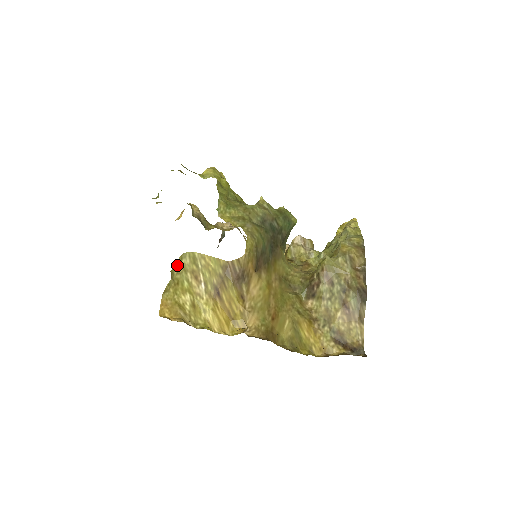
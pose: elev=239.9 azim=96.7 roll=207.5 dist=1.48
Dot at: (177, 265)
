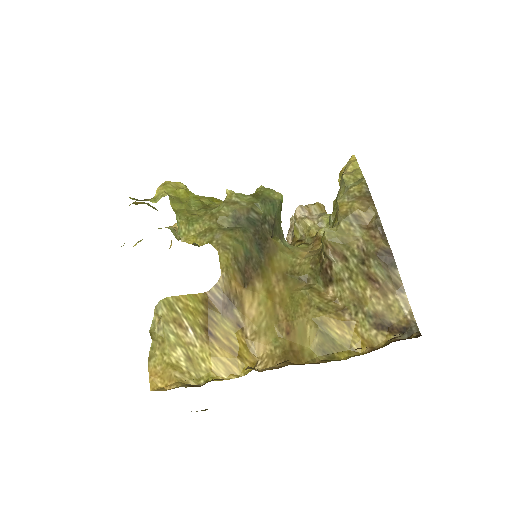
Dot at: (154, 321)
